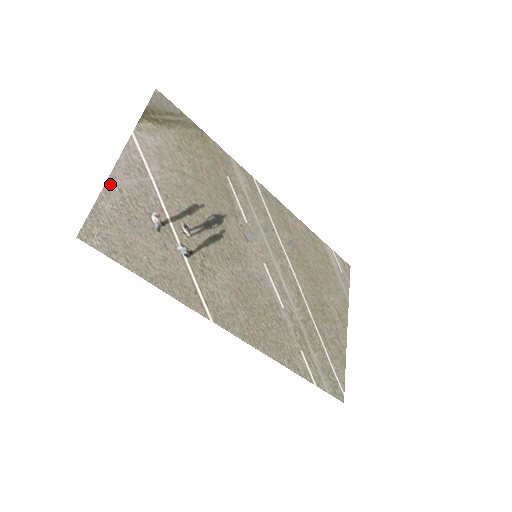
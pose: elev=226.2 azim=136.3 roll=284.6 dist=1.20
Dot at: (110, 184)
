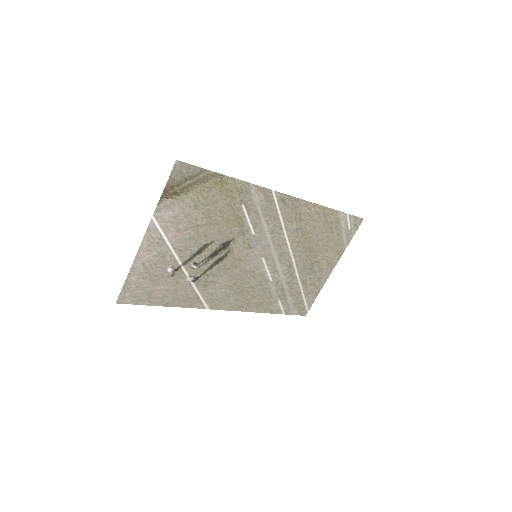
Dot at: (135, 264)
